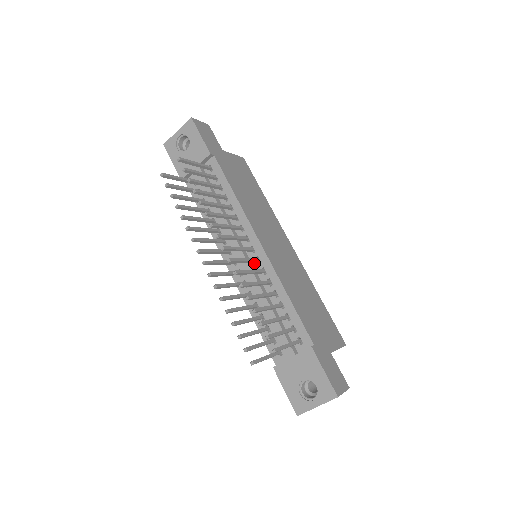
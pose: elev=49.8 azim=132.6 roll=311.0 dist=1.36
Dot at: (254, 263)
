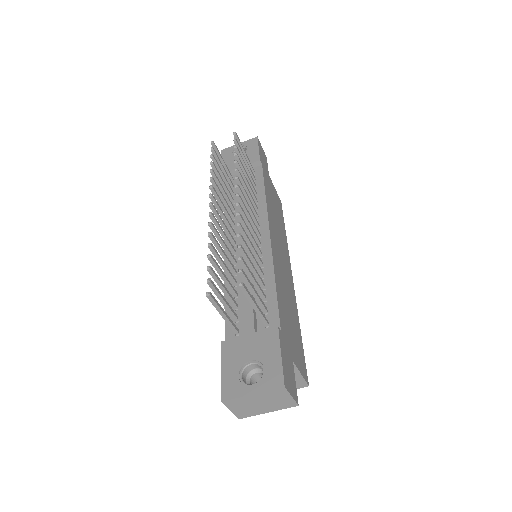
Dot at: occluded
